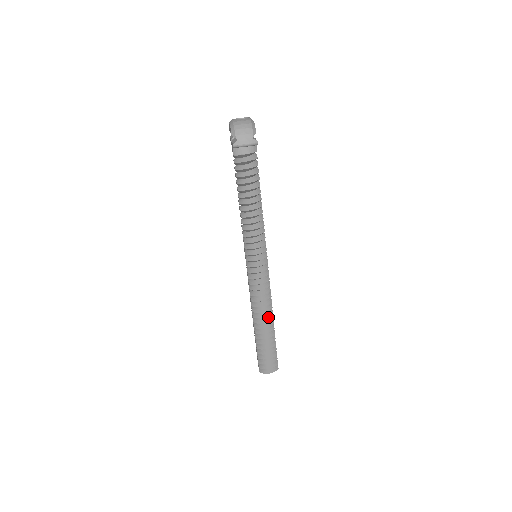
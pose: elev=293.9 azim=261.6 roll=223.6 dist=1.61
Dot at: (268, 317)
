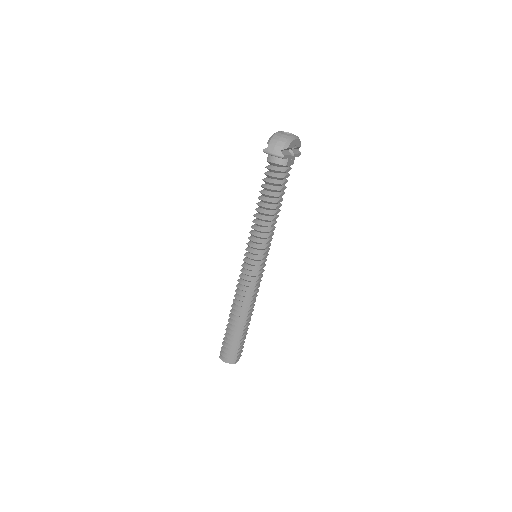
Dot at: (243, 313)
